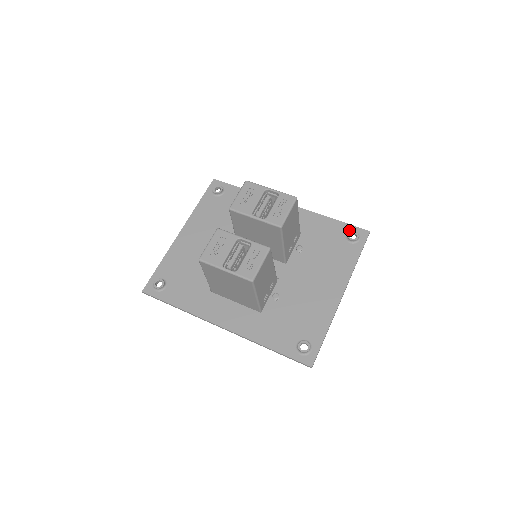
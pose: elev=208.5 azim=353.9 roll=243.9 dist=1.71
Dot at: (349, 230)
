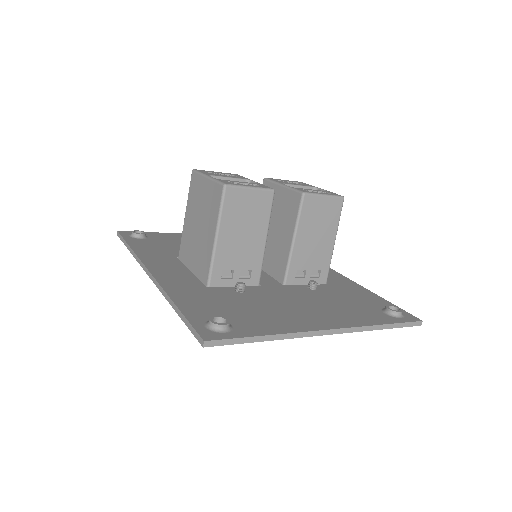
Dot at: occluded
